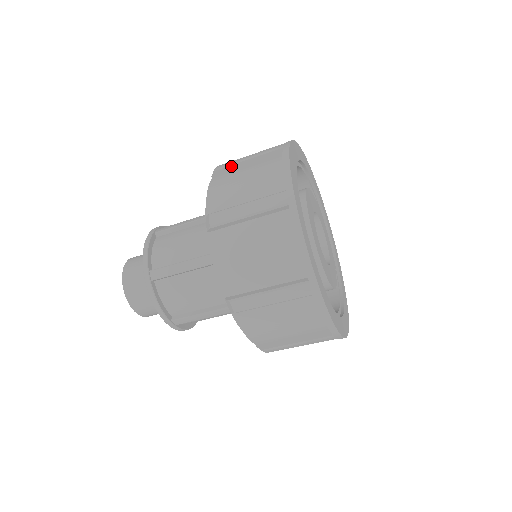
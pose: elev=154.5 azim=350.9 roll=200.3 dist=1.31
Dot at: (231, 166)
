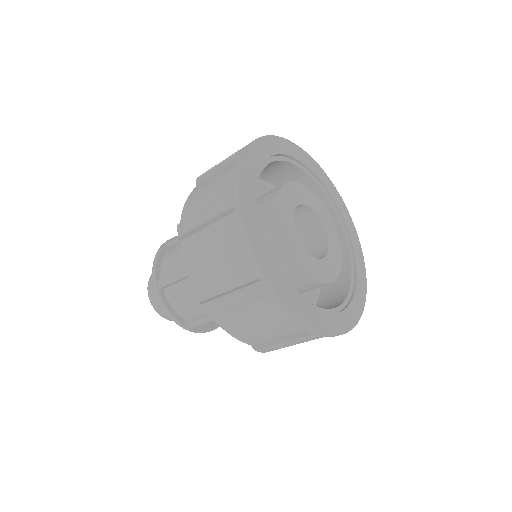
Dot at: (209, 173)
